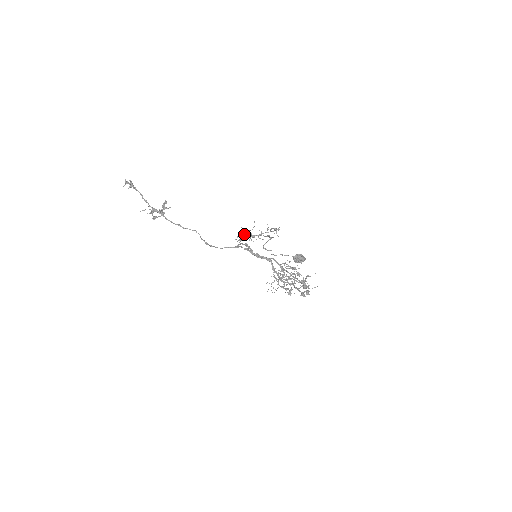
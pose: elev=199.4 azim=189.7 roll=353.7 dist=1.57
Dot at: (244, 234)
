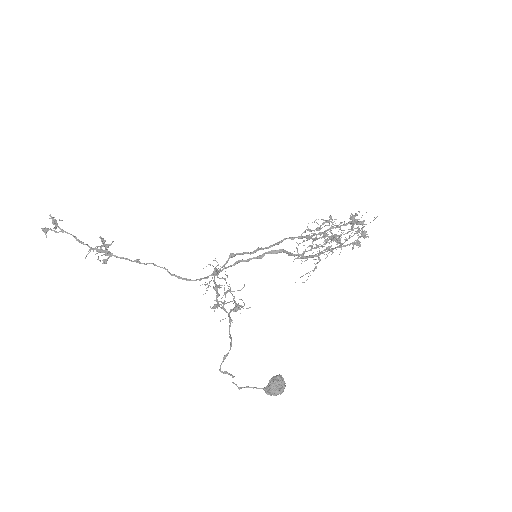
Dot at: (213, 273)
